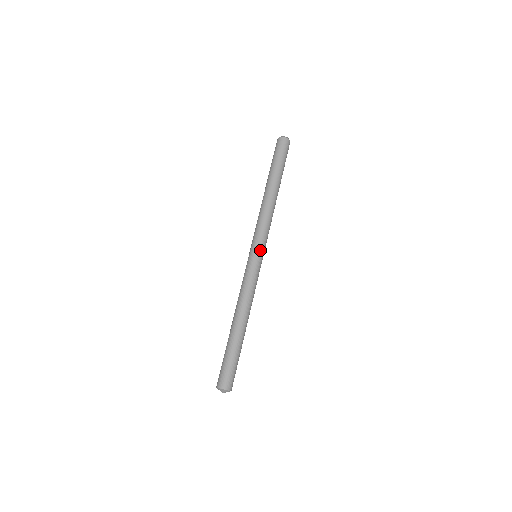
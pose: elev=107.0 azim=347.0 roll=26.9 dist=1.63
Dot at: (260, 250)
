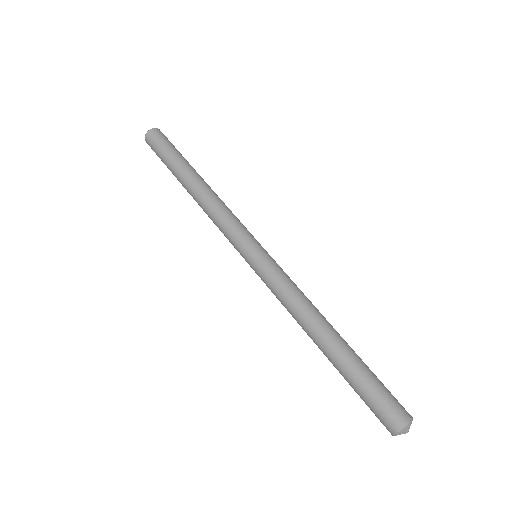
Dot at: (248, 247)
